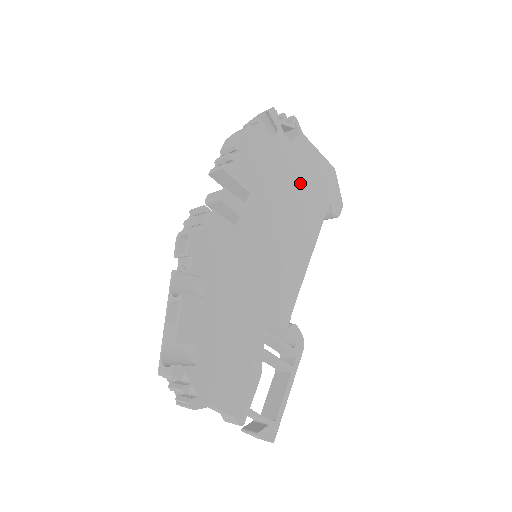
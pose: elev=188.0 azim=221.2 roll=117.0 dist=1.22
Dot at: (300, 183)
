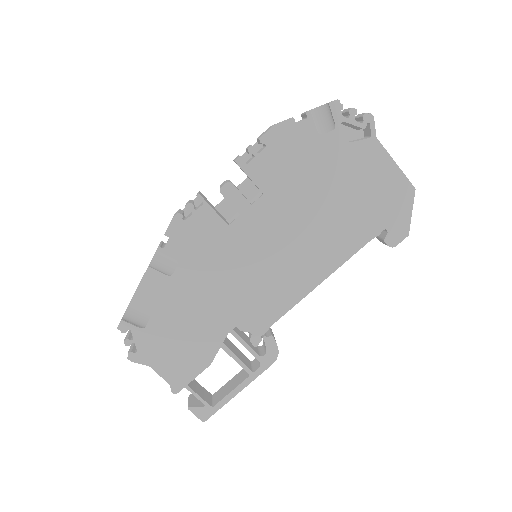
Dot at: (345, 195)
